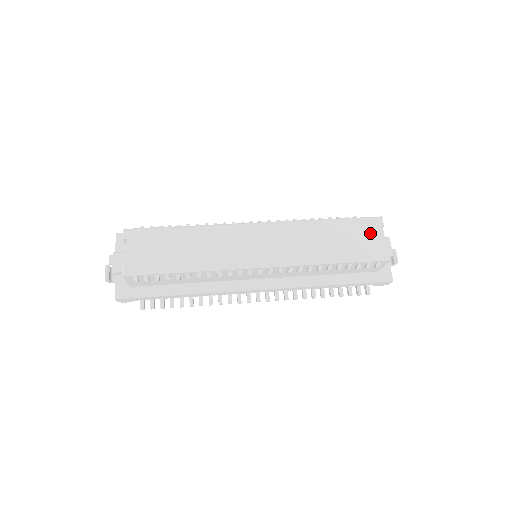
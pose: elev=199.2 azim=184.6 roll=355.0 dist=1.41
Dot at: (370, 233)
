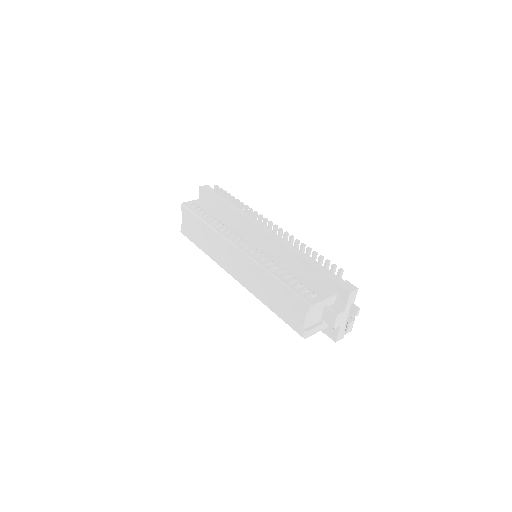
Dot at: (297, 310)
